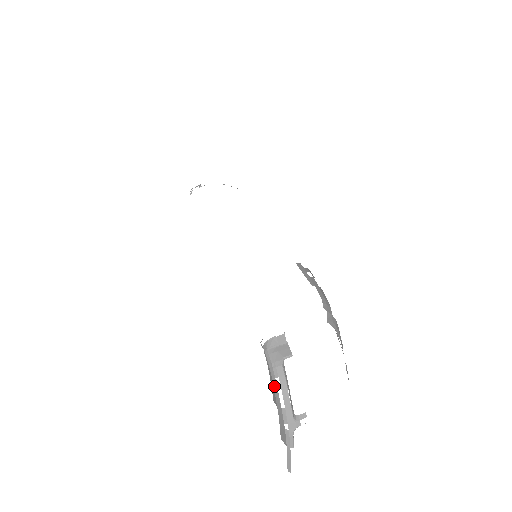
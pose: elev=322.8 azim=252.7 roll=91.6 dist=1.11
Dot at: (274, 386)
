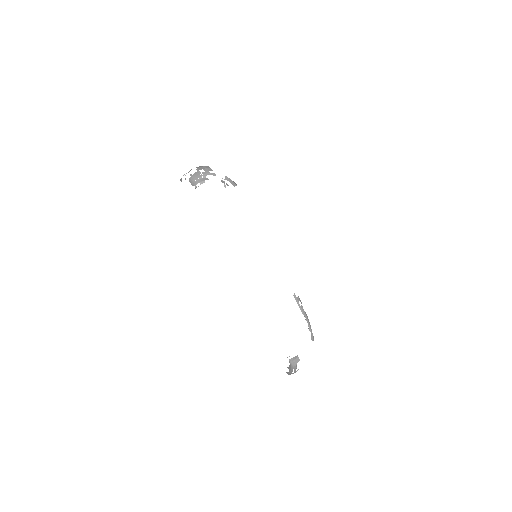
Dot at: (291, 369)
